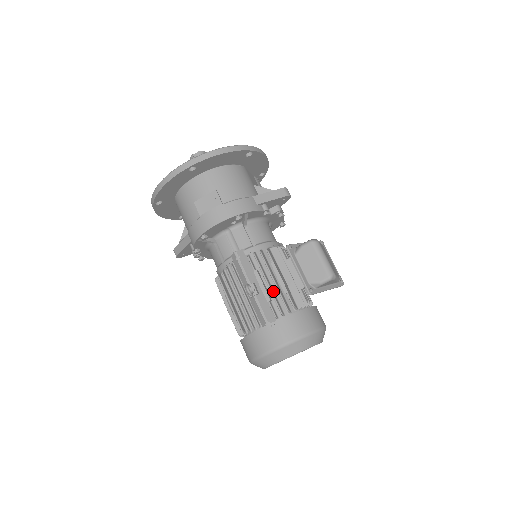
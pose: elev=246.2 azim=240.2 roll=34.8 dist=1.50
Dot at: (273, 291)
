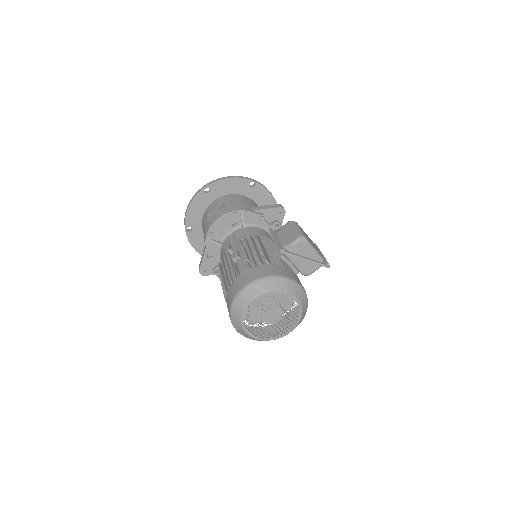
Dot at: (253, 256)
